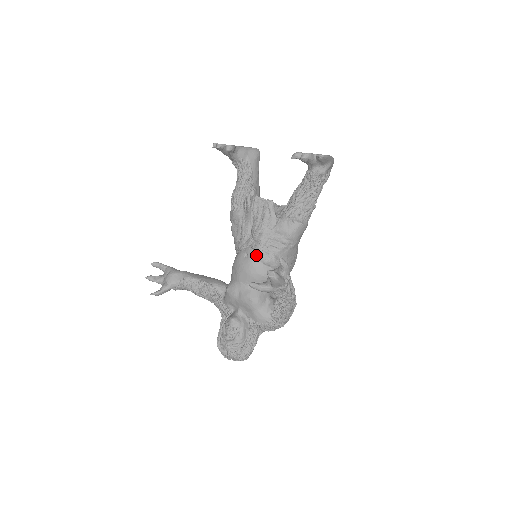
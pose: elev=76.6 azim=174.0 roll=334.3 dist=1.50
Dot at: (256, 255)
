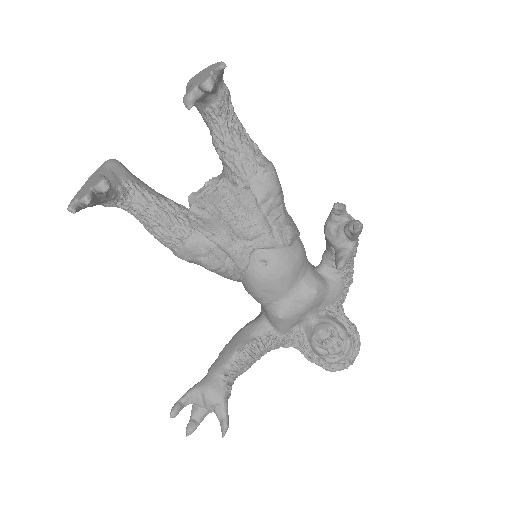
Dot at: (274, 248)
